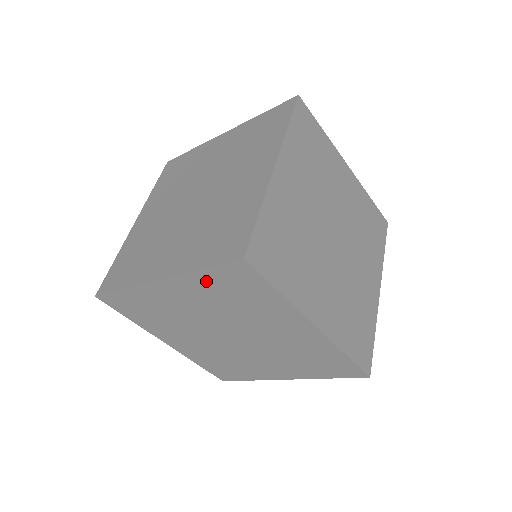
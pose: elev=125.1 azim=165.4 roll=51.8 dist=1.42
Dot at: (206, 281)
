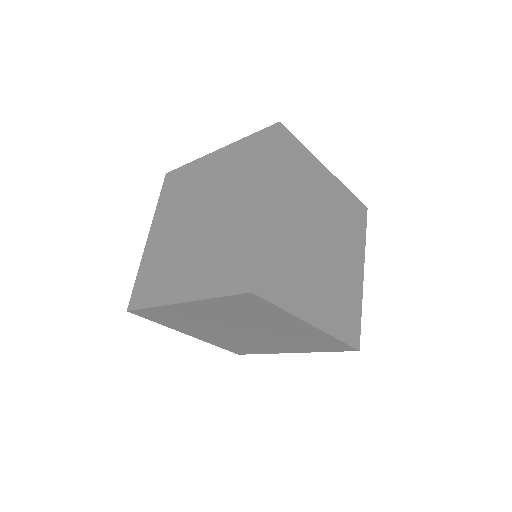
Dot at: (221, 303)
